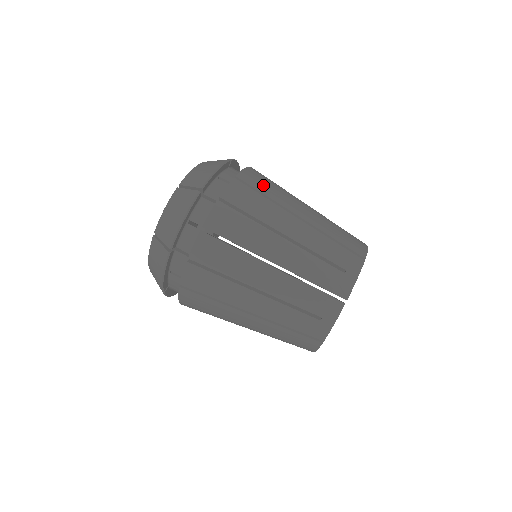
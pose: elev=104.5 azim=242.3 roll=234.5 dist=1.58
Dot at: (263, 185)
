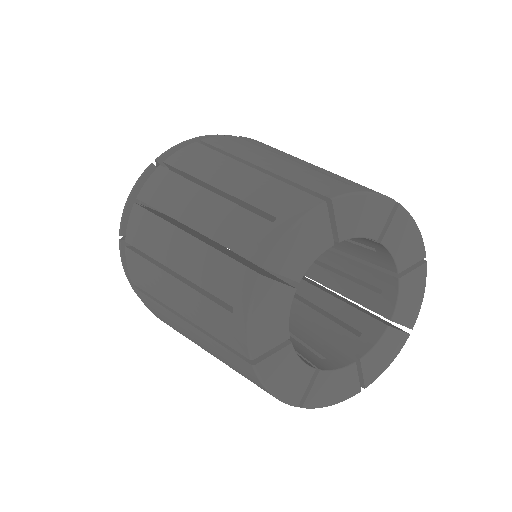
Dot at: occluded
